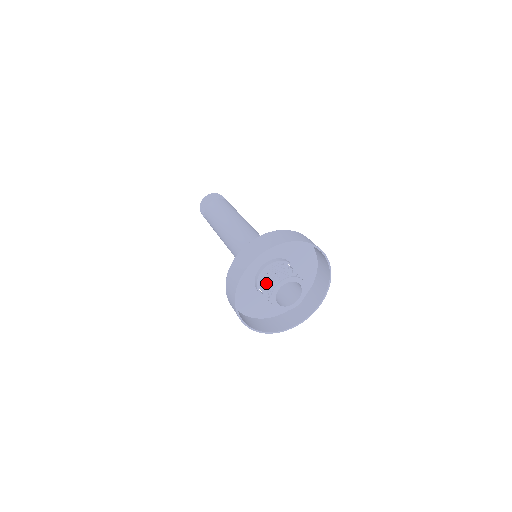
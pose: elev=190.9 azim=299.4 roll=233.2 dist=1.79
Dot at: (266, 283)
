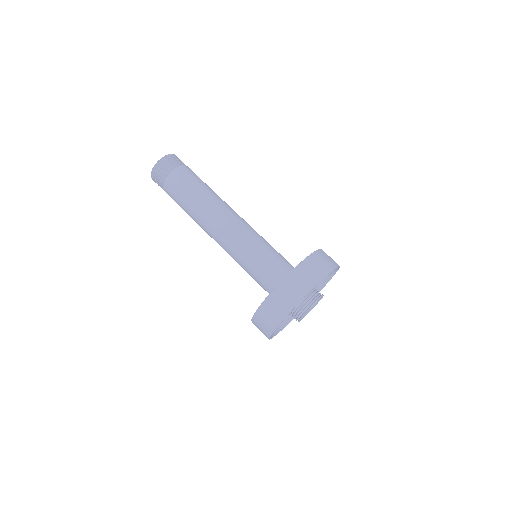
Dot at: occluded
